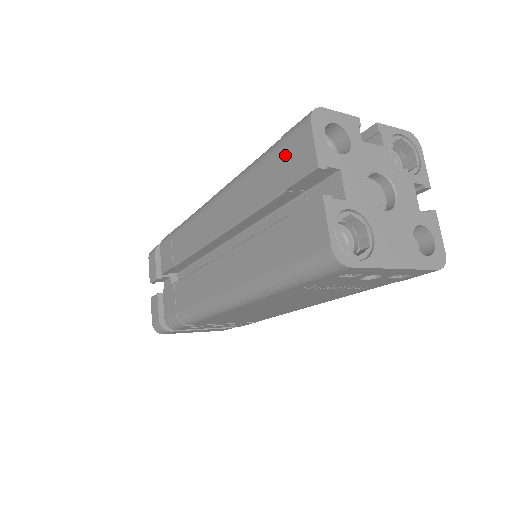
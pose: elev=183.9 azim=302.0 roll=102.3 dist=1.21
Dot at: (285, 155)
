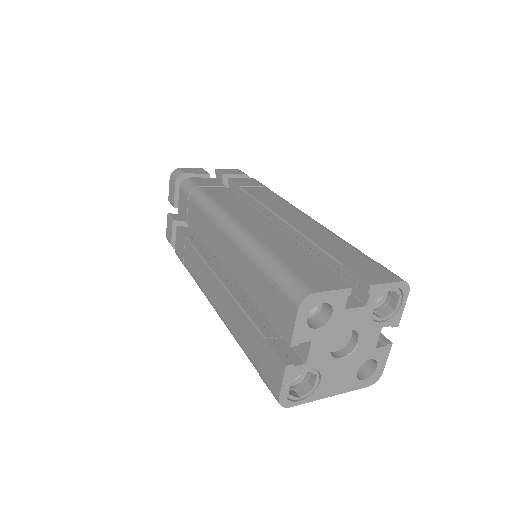
Dot at: (275, 299)
